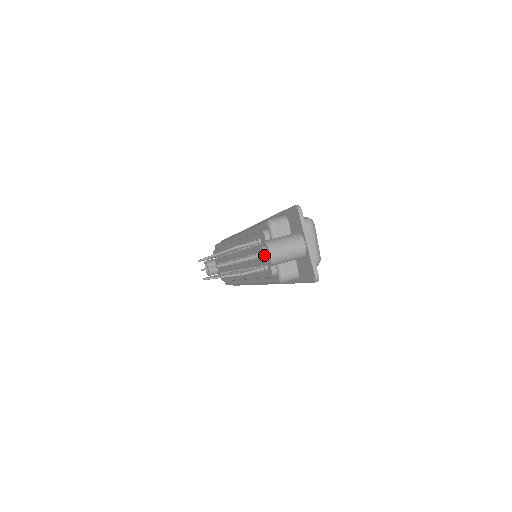
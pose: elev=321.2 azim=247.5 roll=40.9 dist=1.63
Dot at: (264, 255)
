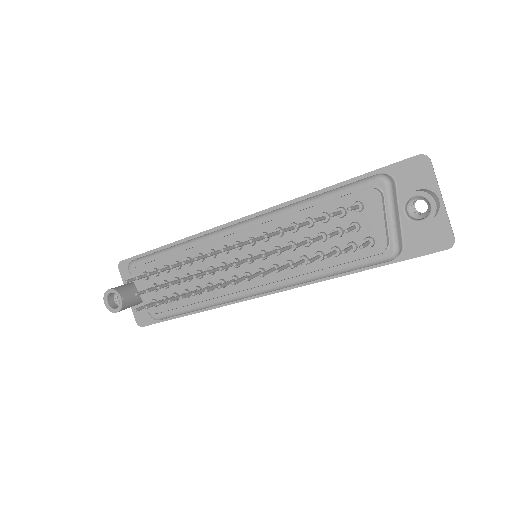
Dot at: (406, 213)
